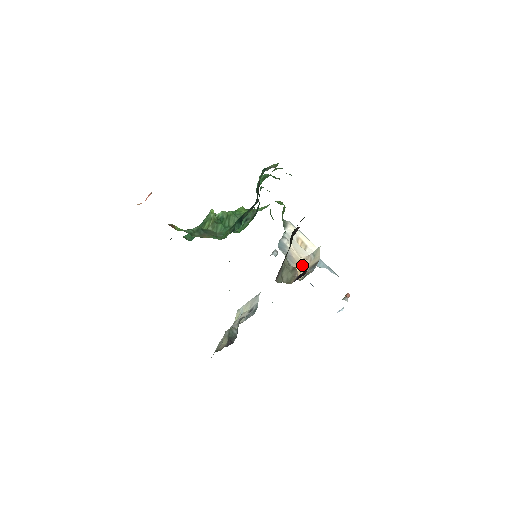
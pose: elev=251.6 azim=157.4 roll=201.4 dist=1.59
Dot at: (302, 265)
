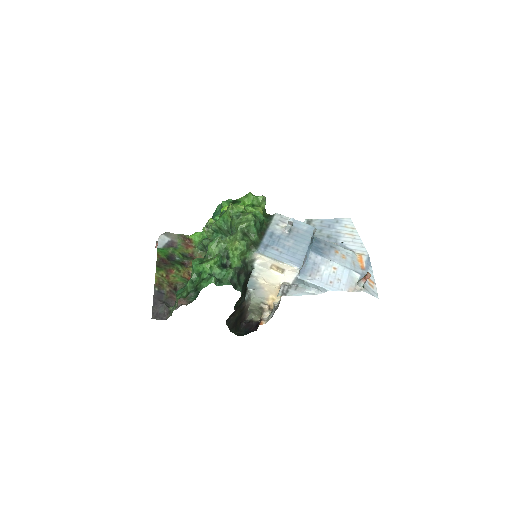
Dot at: (276, 293)
